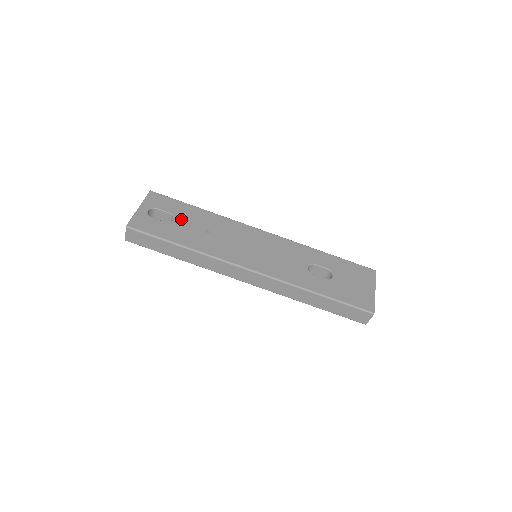
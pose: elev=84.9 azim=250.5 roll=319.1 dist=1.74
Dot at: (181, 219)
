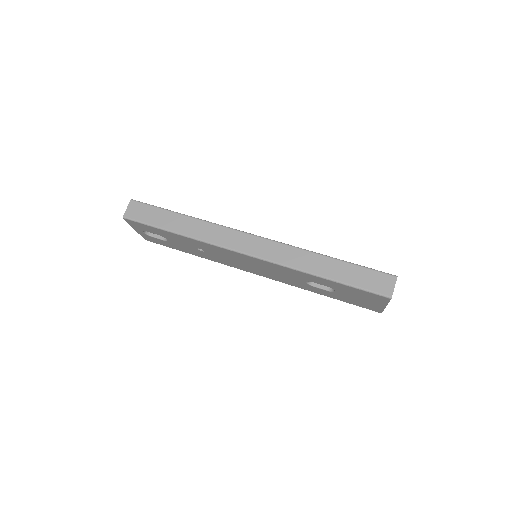
Dot at: occluded
